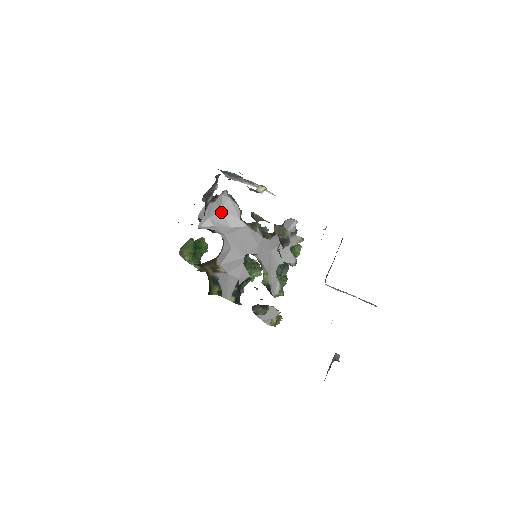
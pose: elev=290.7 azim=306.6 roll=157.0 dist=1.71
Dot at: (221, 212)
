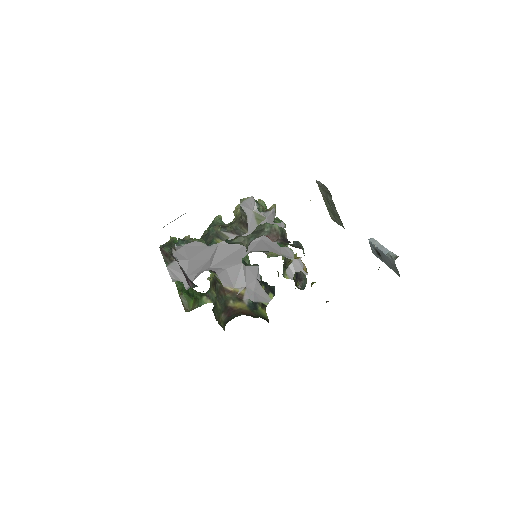
Dot at: (190, 261)
